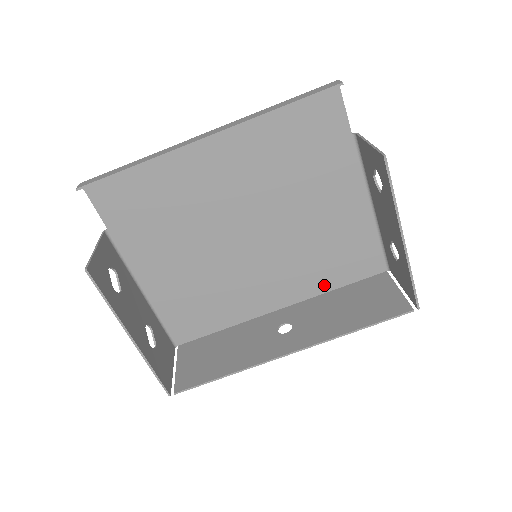
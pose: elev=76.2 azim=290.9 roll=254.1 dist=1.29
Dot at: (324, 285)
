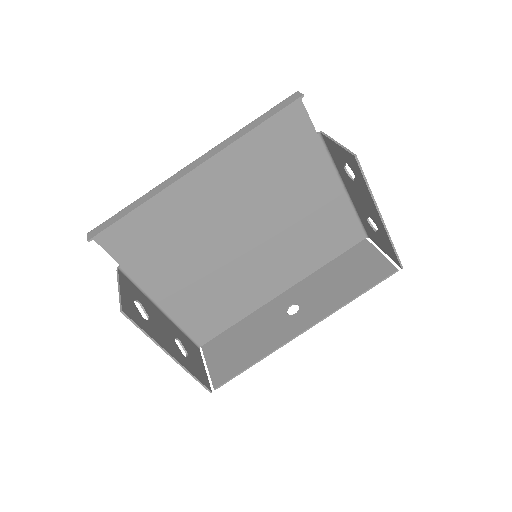
Dot at: (316, 263)
